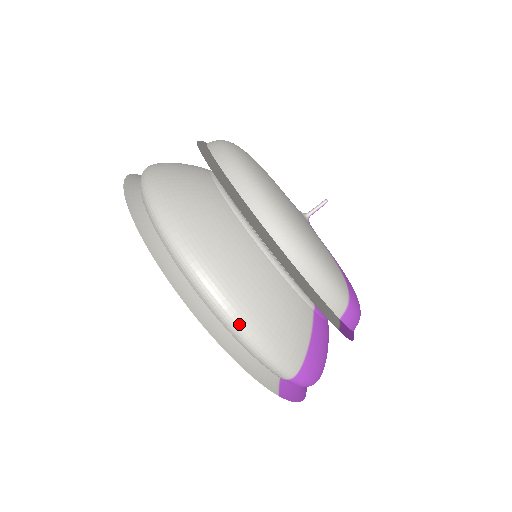
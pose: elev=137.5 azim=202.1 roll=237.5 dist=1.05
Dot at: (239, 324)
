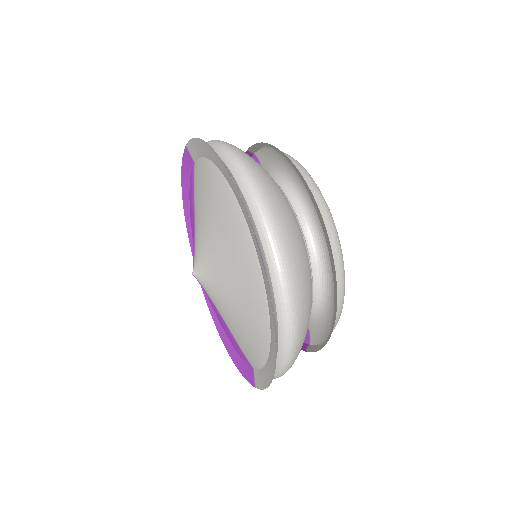
Dot at: (289, 366)
